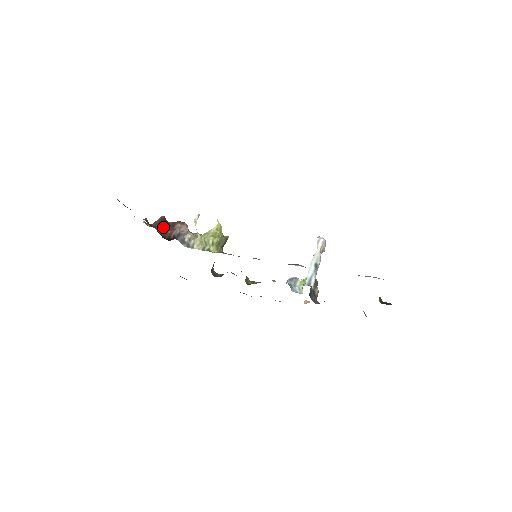
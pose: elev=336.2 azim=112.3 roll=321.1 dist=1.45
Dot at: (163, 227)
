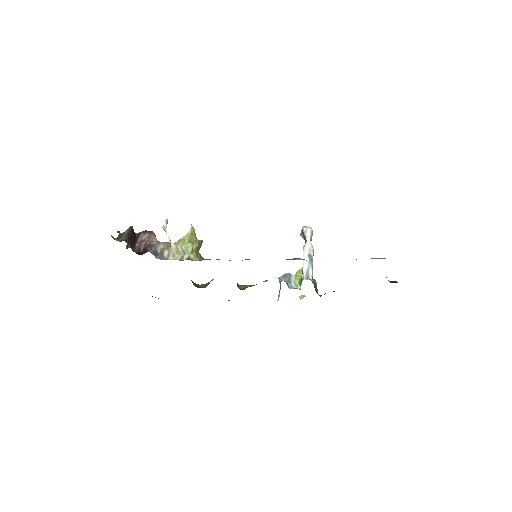
Dot at: (131, 240)
